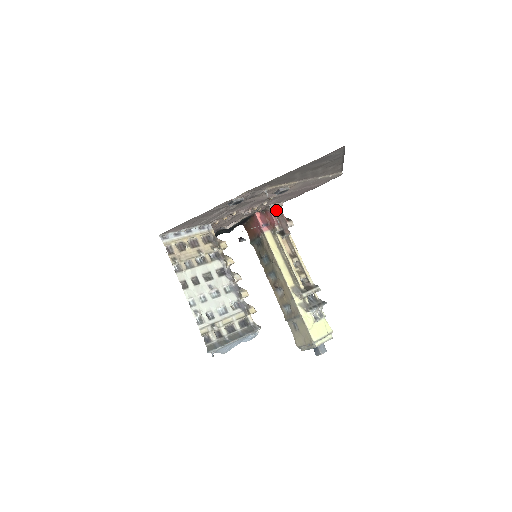
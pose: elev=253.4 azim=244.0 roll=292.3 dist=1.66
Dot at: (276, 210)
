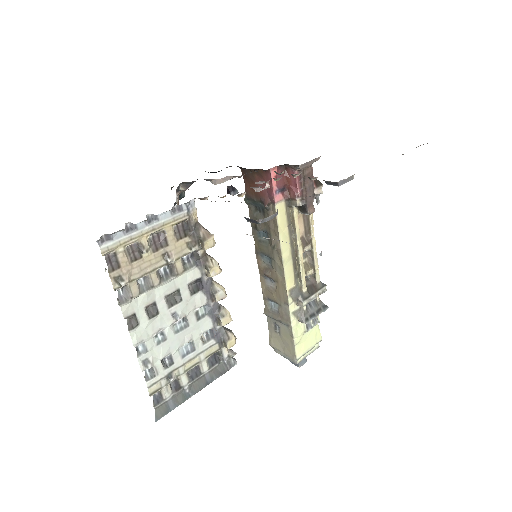
Dot at: (305, 170)
